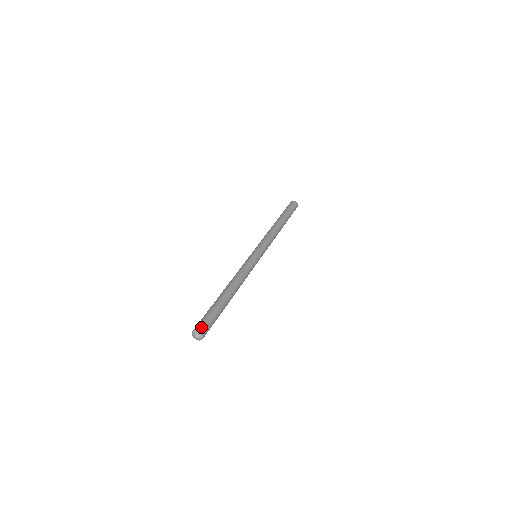
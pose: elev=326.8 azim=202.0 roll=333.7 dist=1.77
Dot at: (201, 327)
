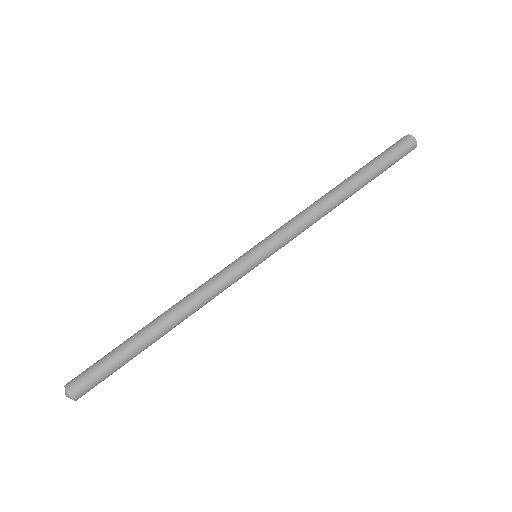
Dot at: (78, 390)
